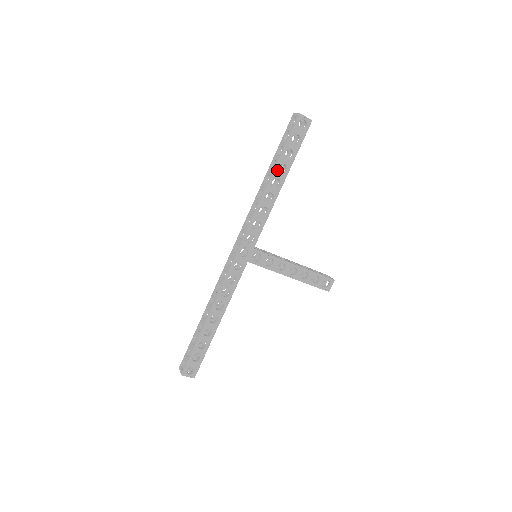
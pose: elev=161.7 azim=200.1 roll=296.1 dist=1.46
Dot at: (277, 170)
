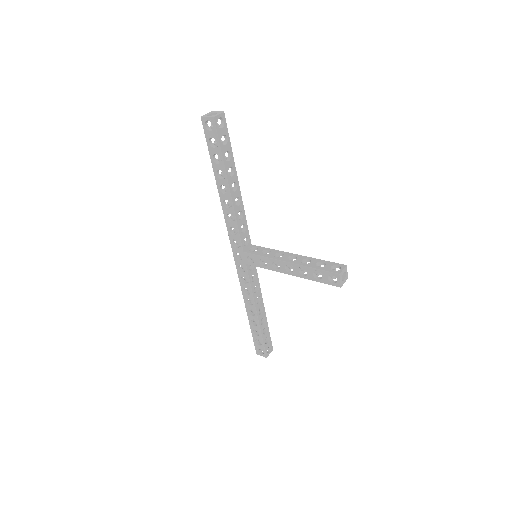
Dot at: (217, 178)
